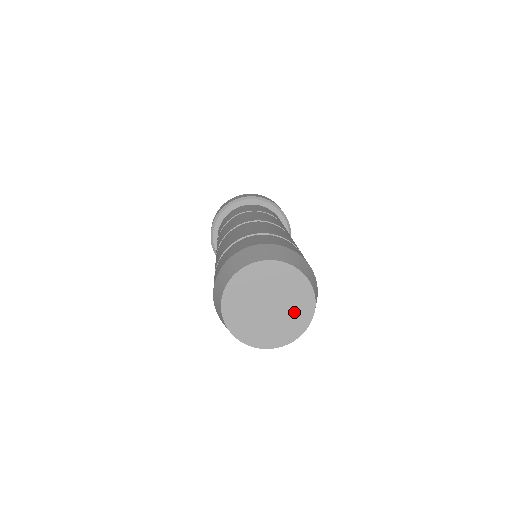
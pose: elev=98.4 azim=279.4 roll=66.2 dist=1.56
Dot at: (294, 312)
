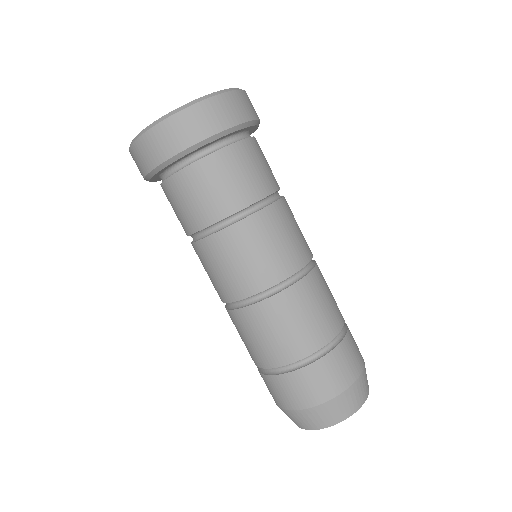
Dot at: occluded
